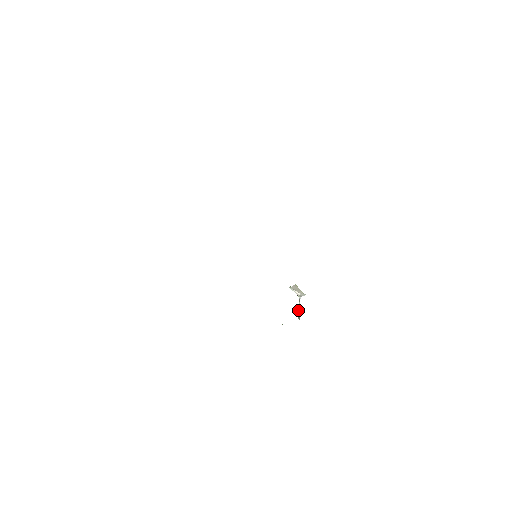
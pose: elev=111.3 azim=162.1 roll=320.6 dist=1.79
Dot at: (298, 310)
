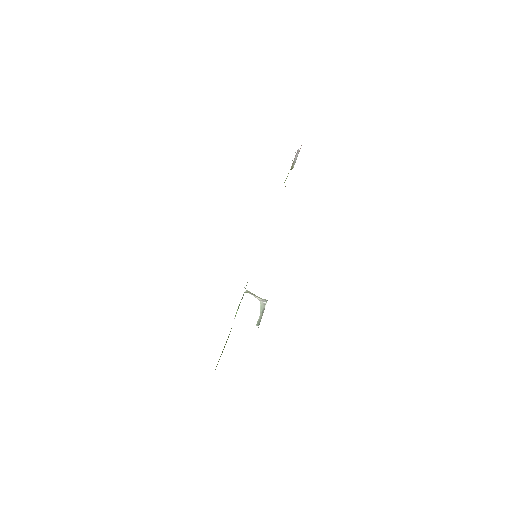
Dot at: (260, 315)
